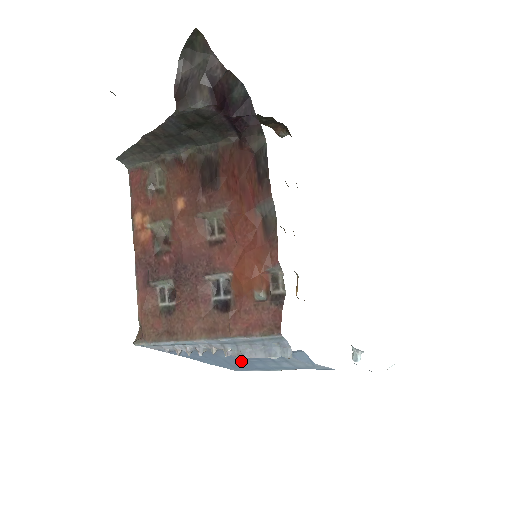
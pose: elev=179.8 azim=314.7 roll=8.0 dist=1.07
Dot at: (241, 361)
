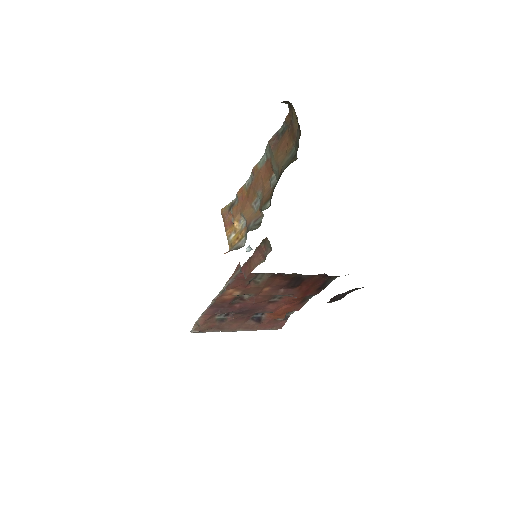
Dot at: occluded
